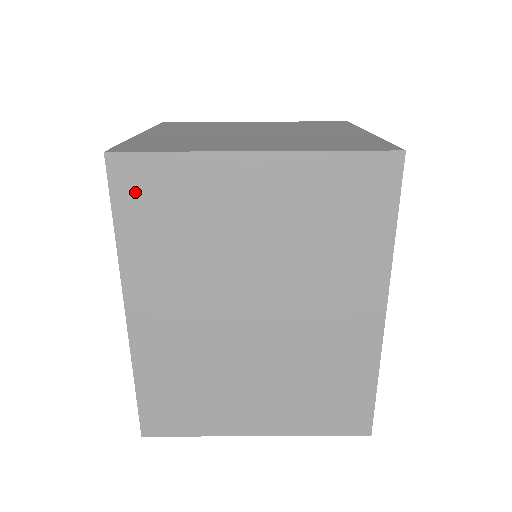
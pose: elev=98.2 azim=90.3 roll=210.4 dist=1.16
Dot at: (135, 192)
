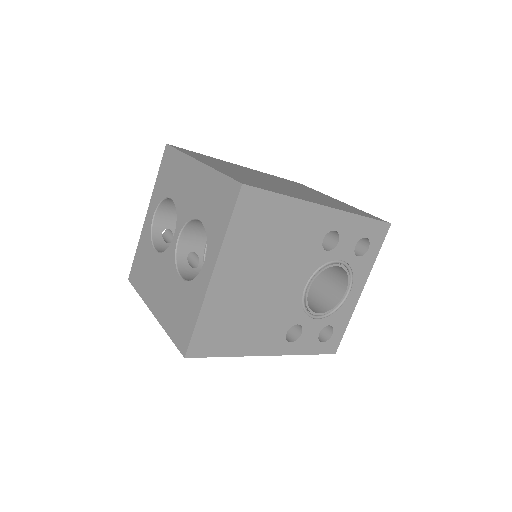
Dot at: occluded
